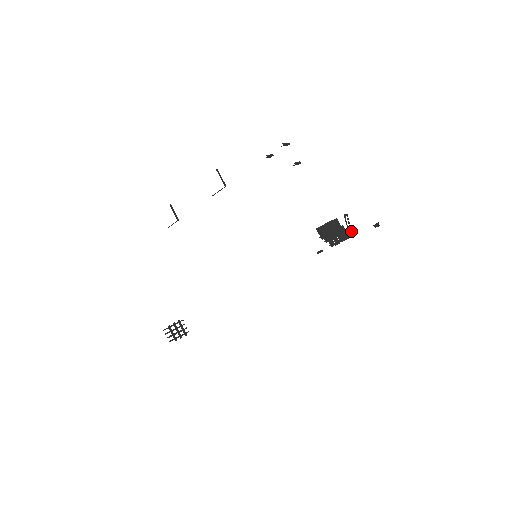
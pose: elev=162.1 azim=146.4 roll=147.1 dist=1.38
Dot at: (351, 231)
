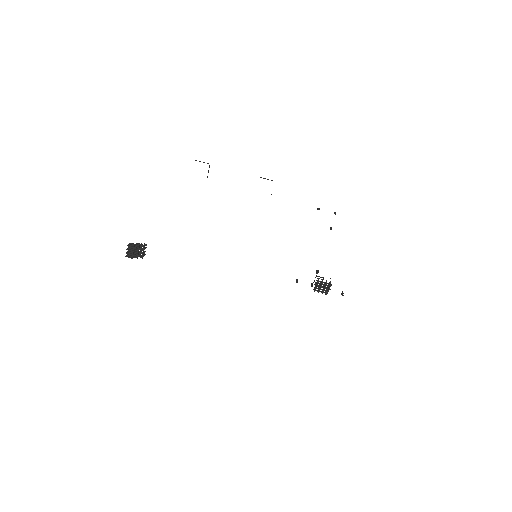
Dot at: occluded
